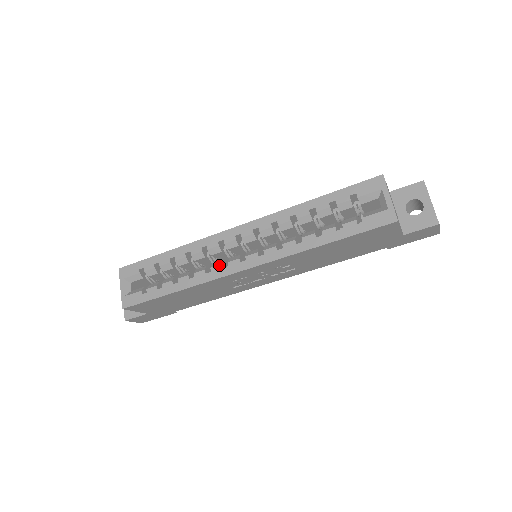
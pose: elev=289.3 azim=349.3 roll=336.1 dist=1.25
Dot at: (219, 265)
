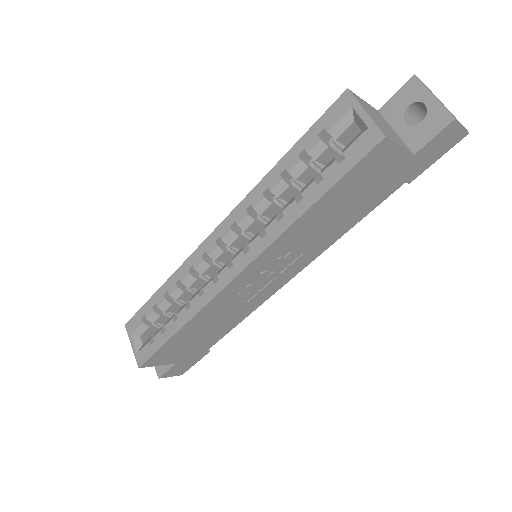
Dot at: (210, 282)
